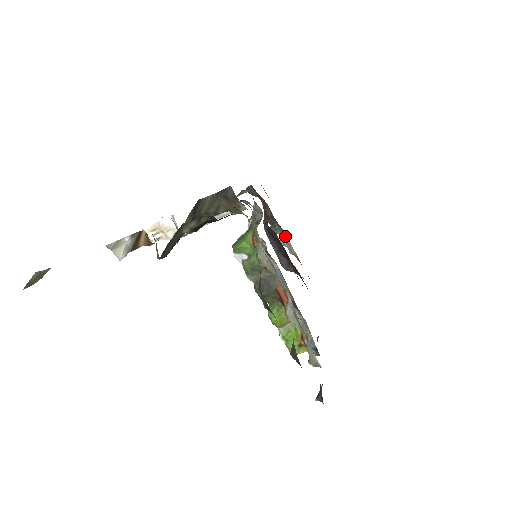
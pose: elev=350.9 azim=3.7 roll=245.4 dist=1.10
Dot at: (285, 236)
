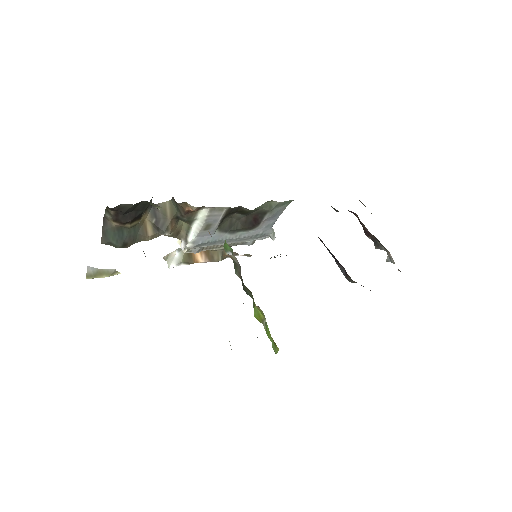
Dot at: (388, 251)
